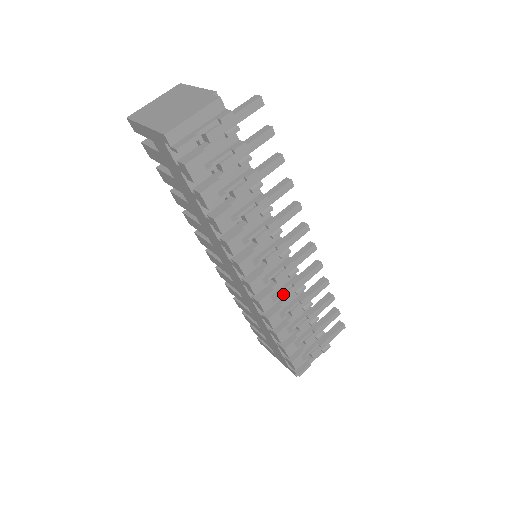
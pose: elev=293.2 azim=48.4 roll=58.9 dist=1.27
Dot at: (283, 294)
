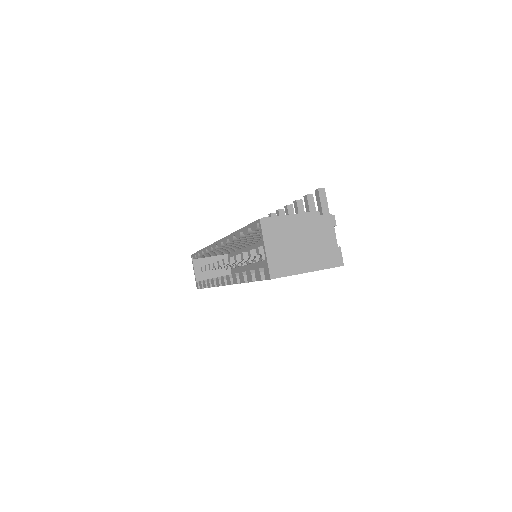
Dot at: occluded
